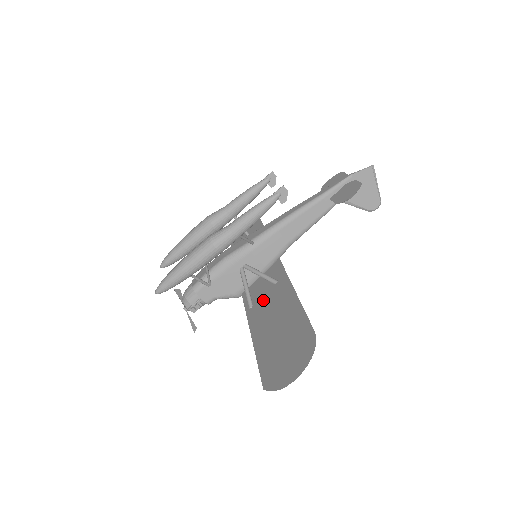
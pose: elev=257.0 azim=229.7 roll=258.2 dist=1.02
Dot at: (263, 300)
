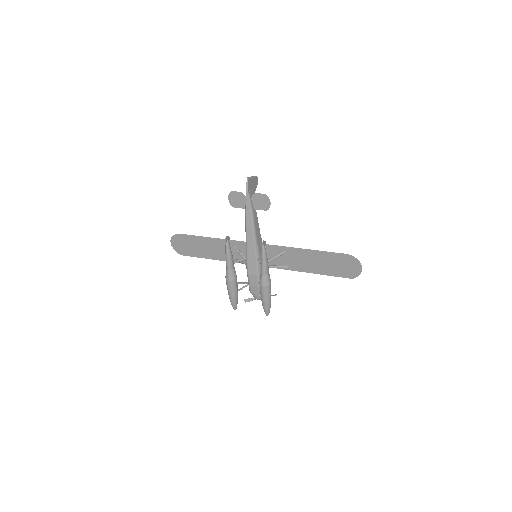
Dot at: (291, 261)
